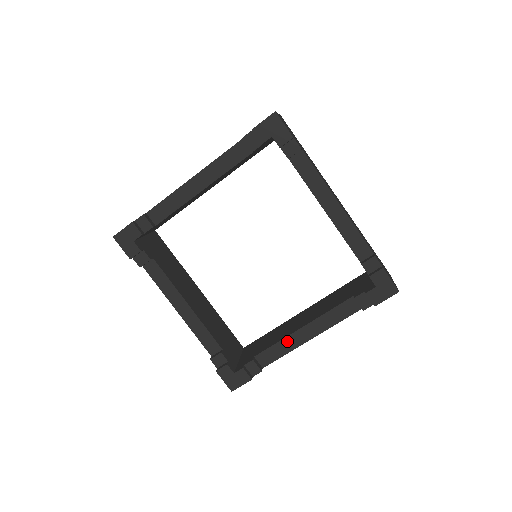
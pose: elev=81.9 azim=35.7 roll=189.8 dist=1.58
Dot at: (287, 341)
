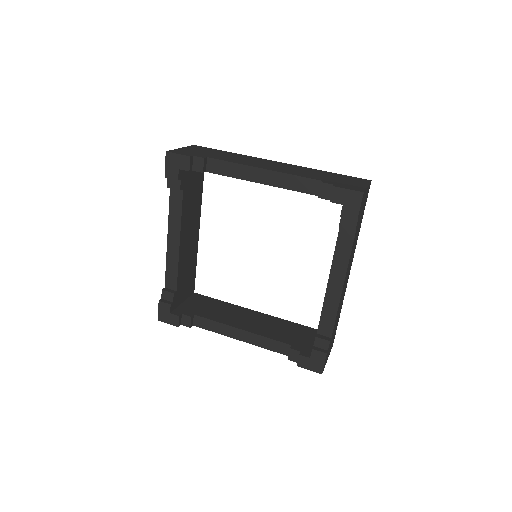
Dot at: (328, 302)
